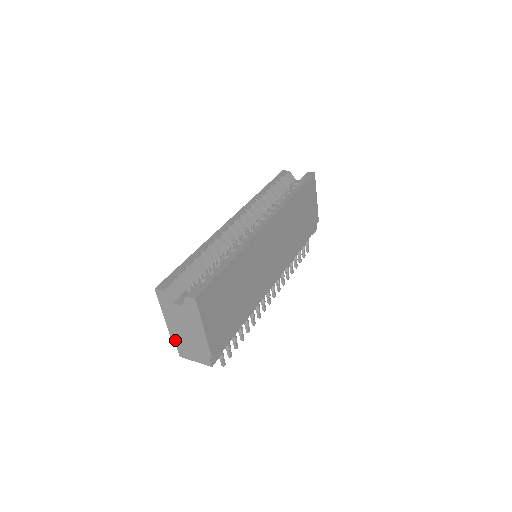
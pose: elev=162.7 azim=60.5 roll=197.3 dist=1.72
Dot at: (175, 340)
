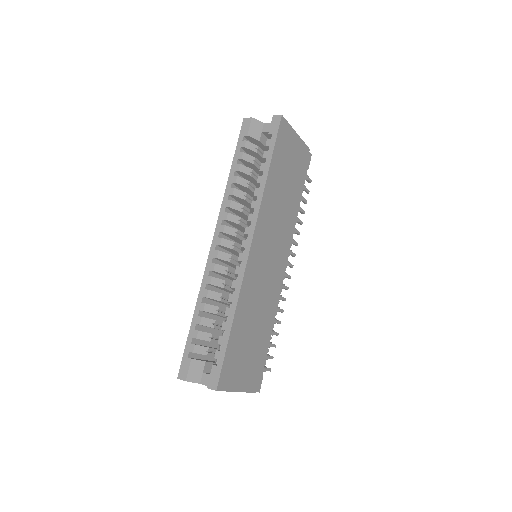
Dot at: occluded
